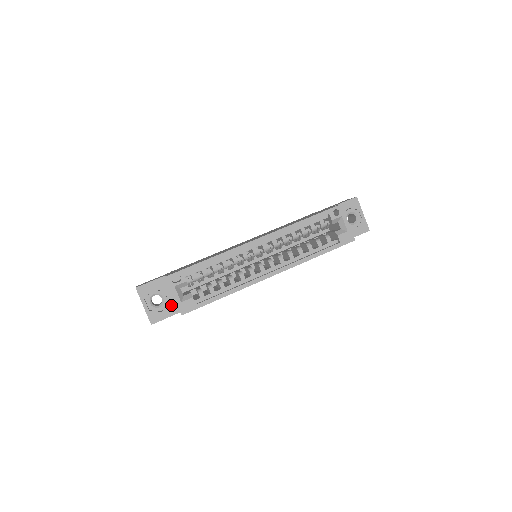
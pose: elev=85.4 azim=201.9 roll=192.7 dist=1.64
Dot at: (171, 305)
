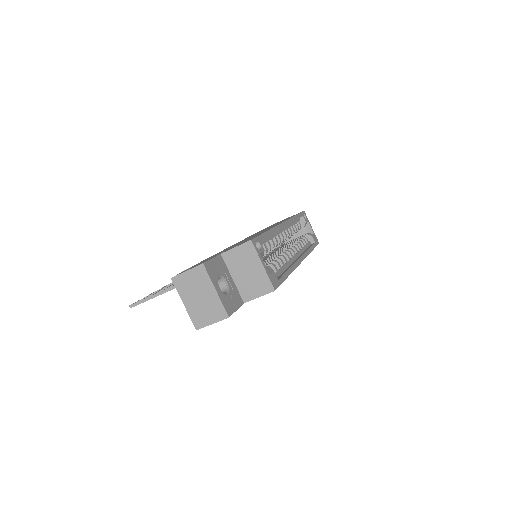
Dot at: (235, 293)
